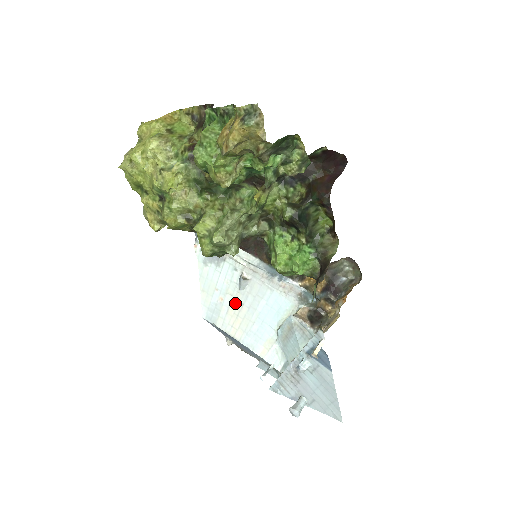
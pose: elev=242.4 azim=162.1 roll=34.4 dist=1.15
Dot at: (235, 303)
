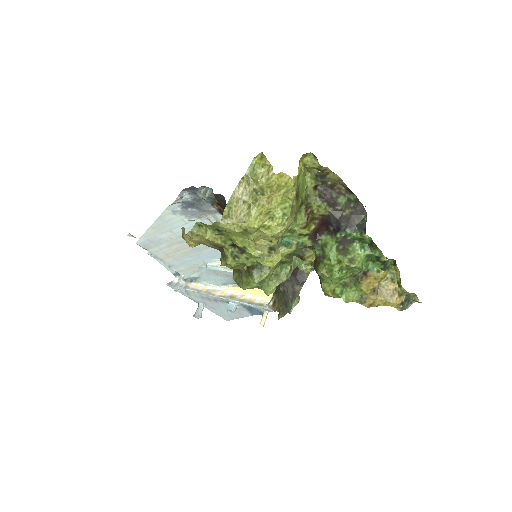
Dot at: (183, 244)
